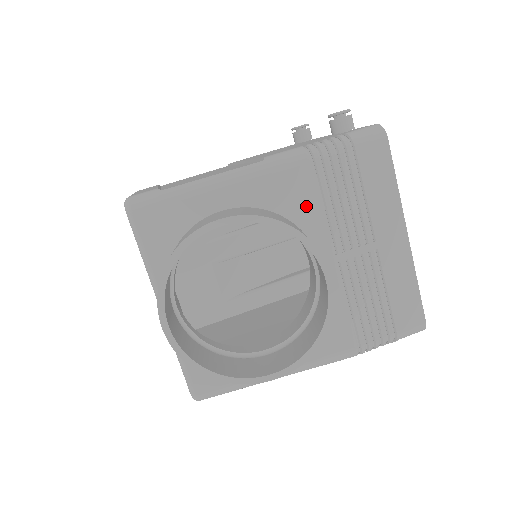
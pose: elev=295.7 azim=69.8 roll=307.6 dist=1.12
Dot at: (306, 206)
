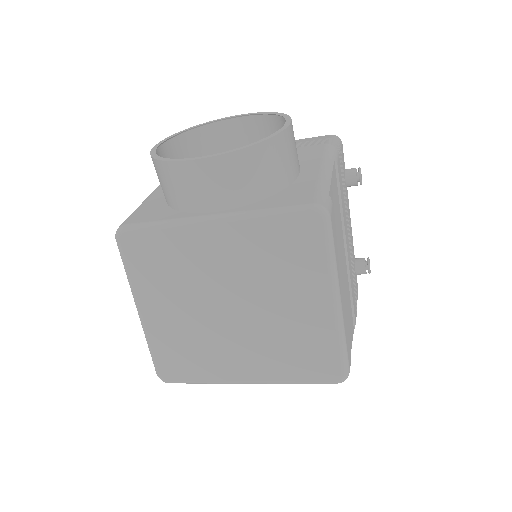
Dot at: occluded
